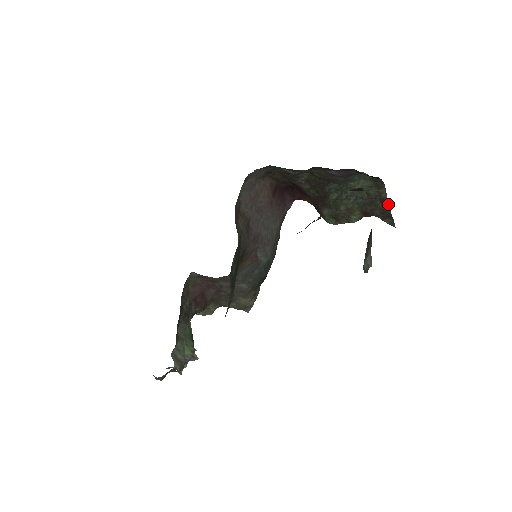
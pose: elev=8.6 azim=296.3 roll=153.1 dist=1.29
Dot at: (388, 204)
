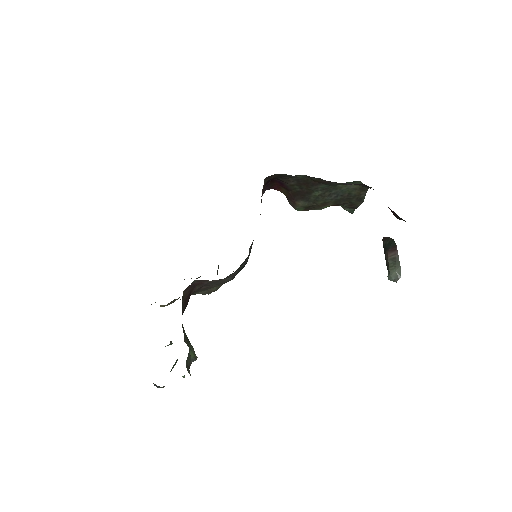
Dot at: occluded
